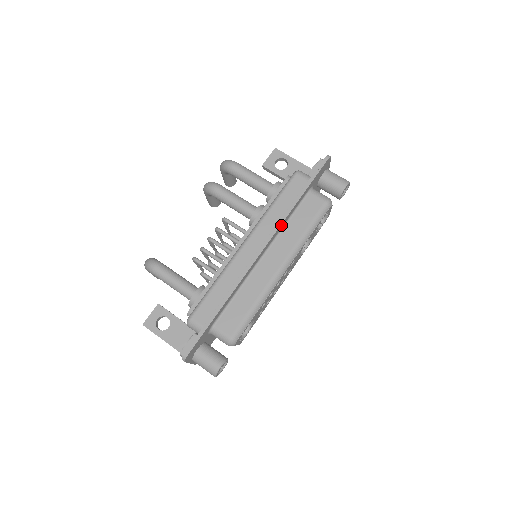
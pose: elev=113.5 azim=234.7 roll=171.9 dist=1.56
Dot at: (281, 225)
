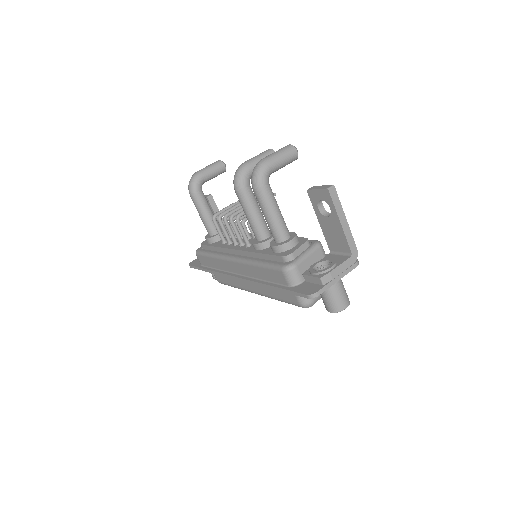
Dot at: occluded
